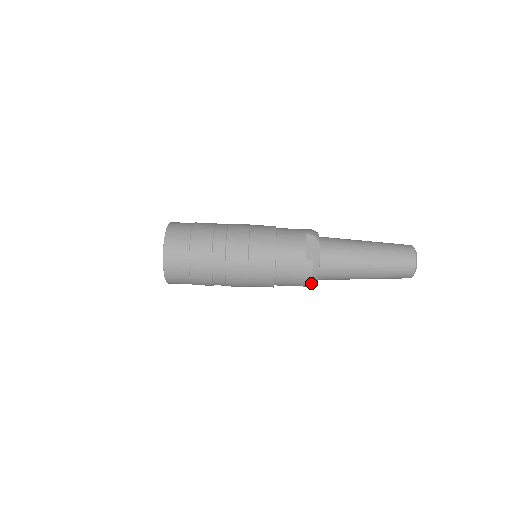
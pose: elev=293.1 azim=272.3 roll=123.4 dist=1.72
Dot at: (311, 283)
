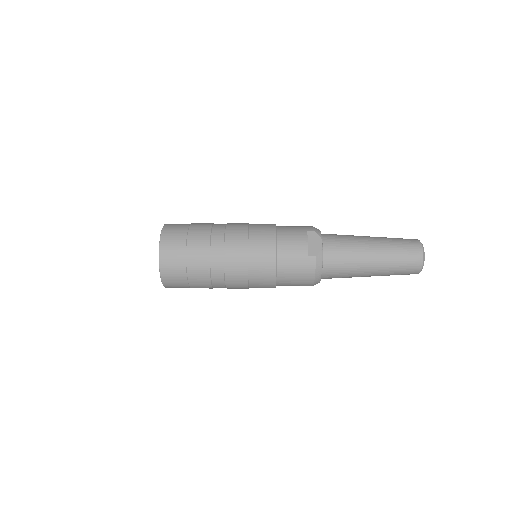
Dot at: (314, 282)
